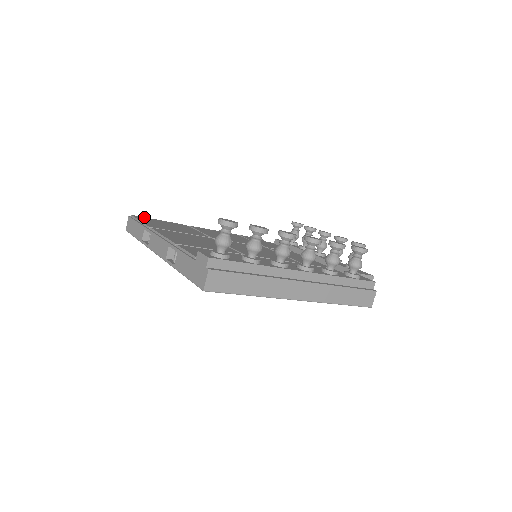
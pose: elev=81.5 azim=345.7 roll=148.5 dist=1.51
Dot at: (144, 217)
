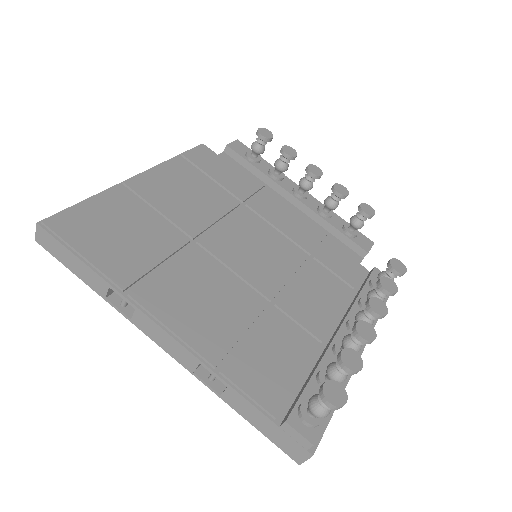
Dot at: (63, 213)
